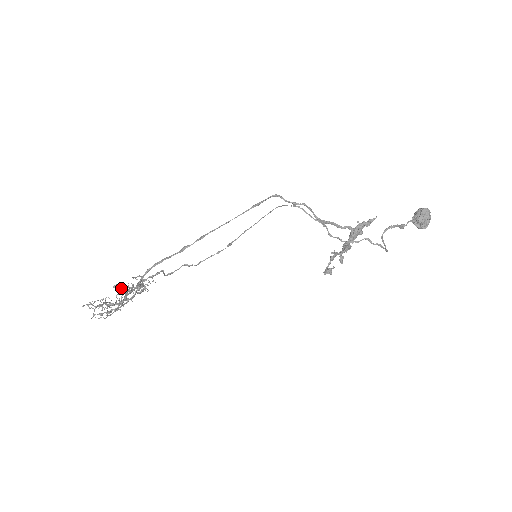
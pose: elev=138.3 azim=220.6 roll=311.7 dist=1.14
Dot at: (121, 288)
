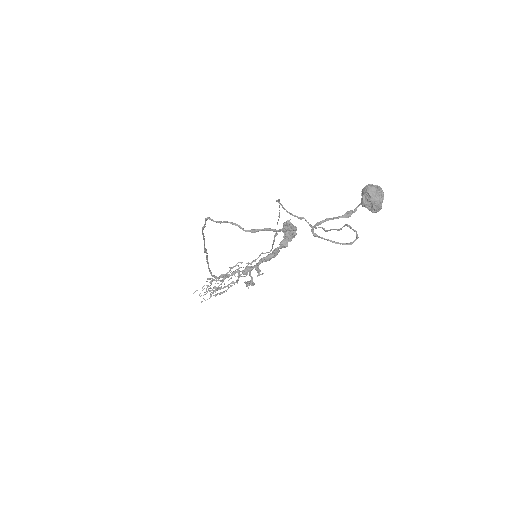
Dot at: (206, 281)
